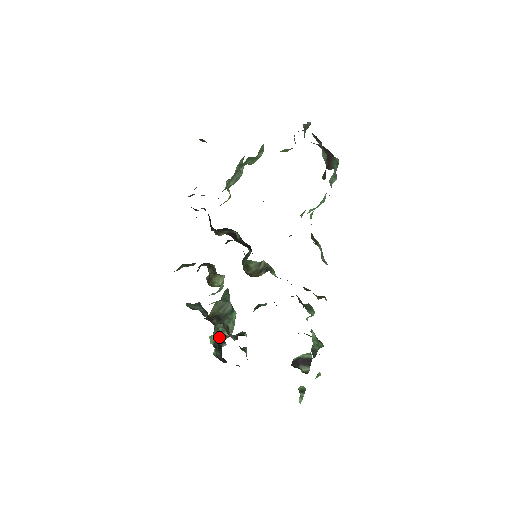
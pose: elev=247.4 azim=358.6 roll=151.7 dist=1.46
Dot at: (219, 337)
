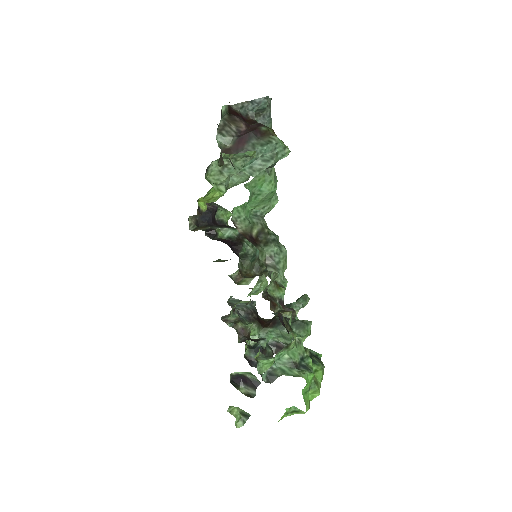
Dot at: (279, 342)
